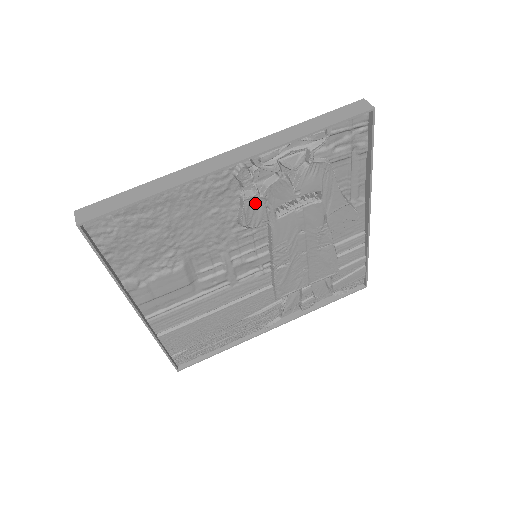
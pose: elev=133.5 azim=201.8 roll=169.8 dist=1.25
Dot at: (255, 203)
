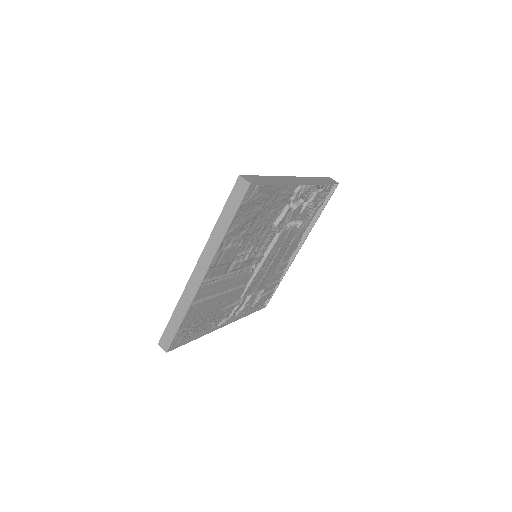
Dot at: (288, 214)
